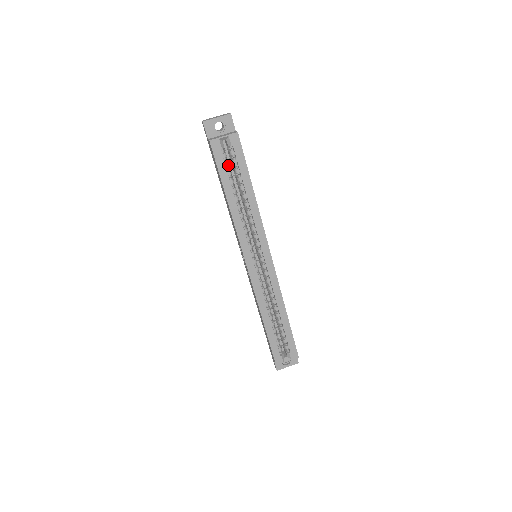
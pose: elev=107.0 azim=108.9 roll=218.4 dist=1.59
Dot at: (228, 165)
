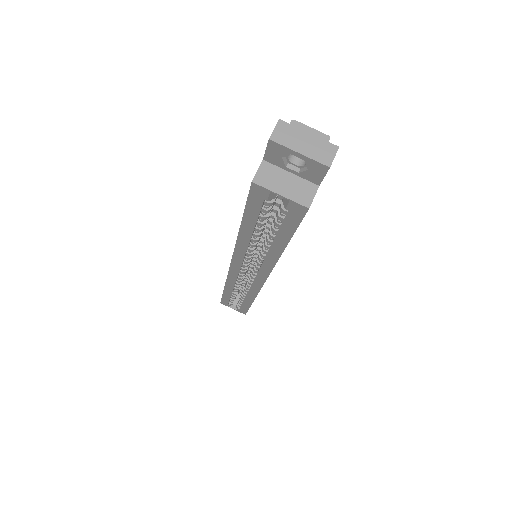
Dot at: (267, 212)
